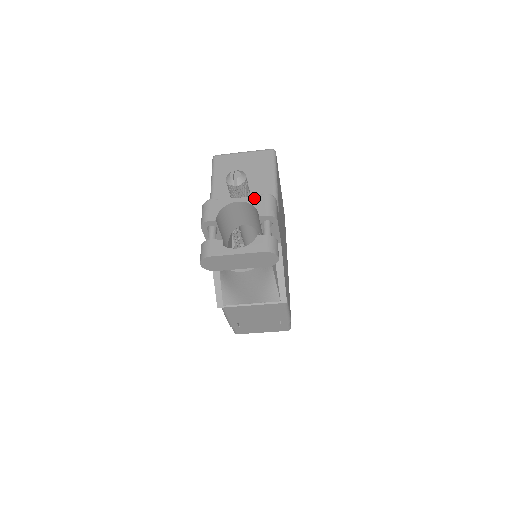
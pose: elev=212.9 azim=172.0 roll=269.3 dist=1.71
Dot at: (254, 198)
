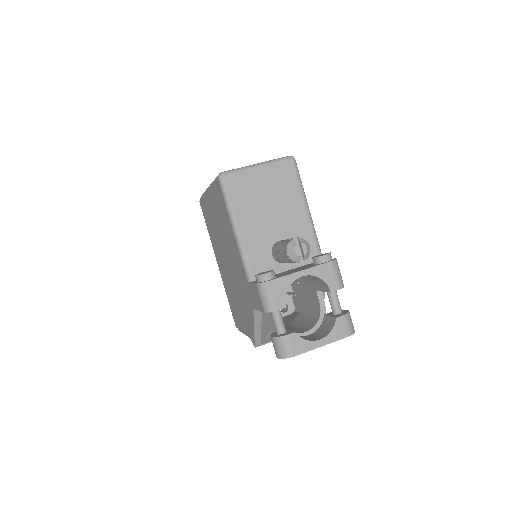
Dot at: (319, 268)
